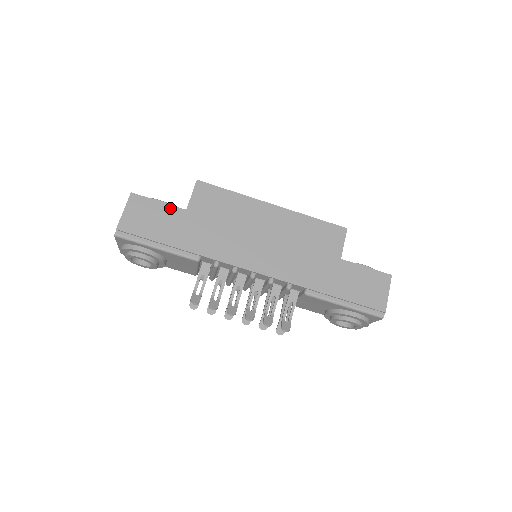
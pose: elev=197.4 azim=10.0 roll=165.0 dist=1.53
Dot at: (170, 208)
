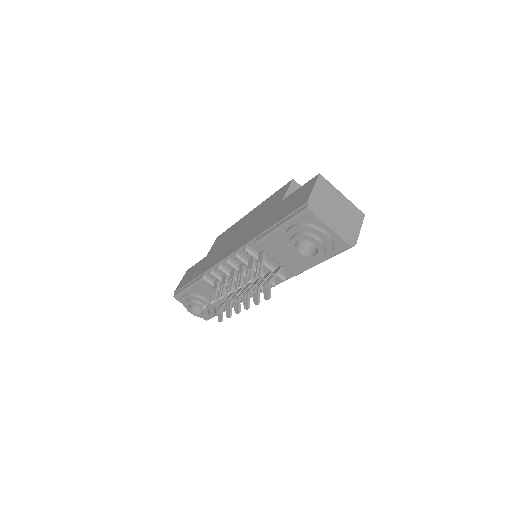
Dot at: (200, 262)
